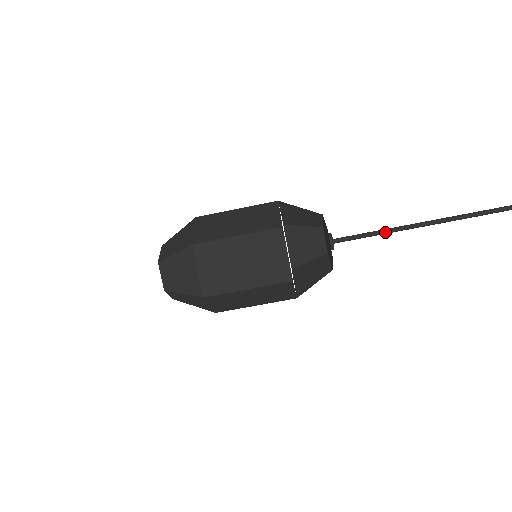
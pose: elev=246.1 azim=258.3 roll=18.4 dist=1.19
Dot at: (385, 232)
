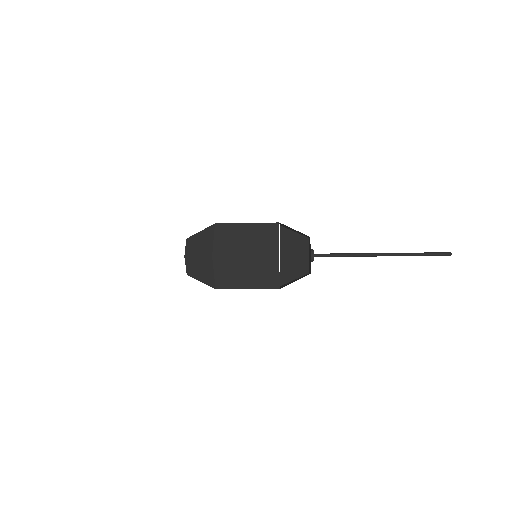
Dot at: occluded
